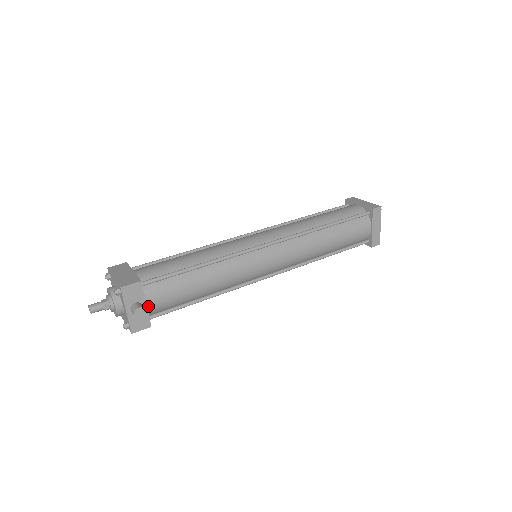
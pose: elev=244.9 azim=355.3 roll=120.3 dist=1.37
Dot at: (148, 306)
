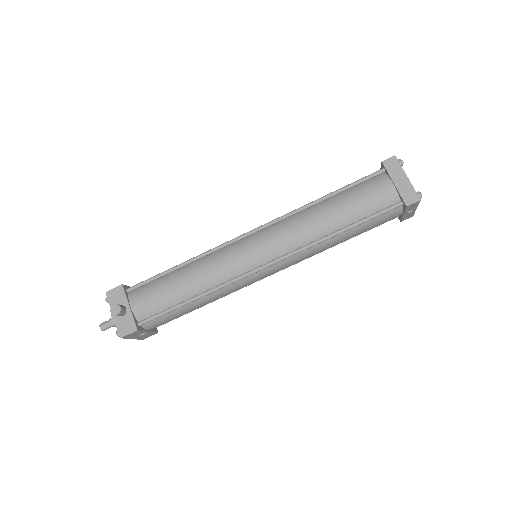
Dot at: (133, 309)
